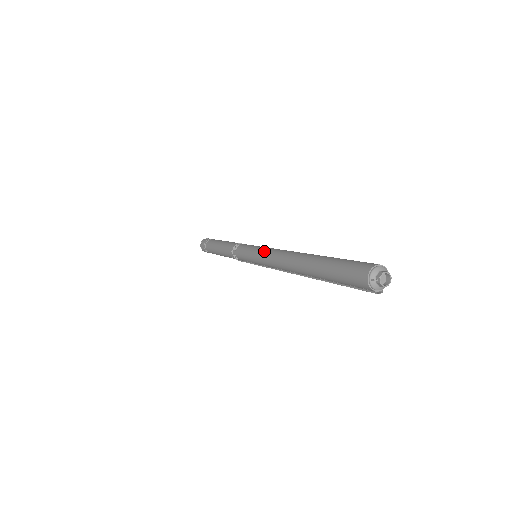
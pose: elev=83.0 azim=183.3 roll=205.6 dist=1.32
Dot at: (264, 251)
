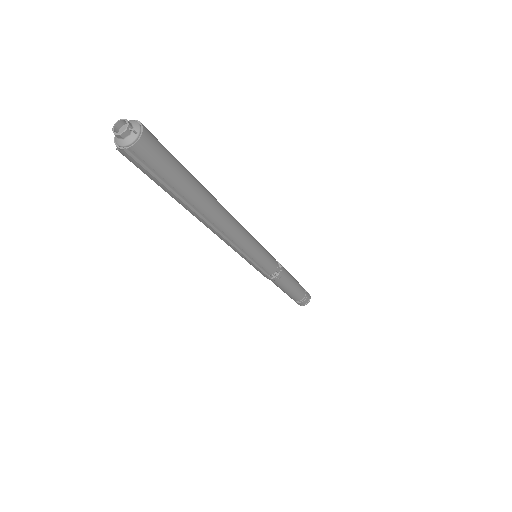
Dot at: occluded
